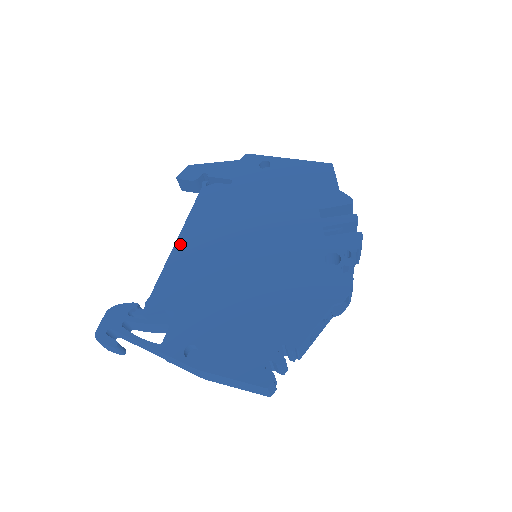
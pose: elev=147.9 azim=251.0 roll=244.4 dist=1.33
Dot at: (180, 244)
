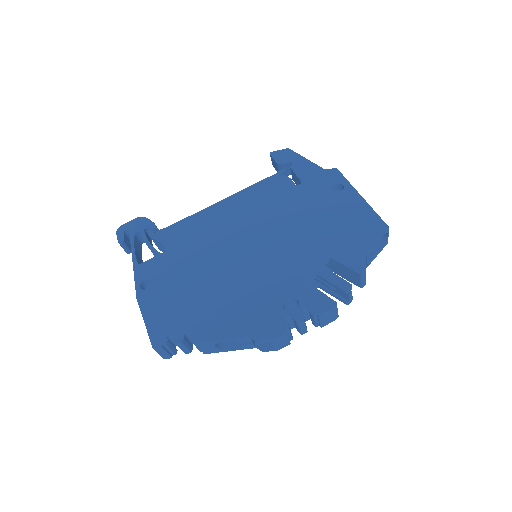
Dot at: (218, 206)
